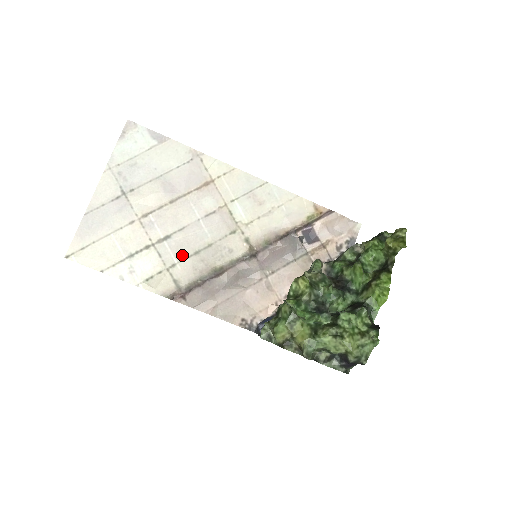
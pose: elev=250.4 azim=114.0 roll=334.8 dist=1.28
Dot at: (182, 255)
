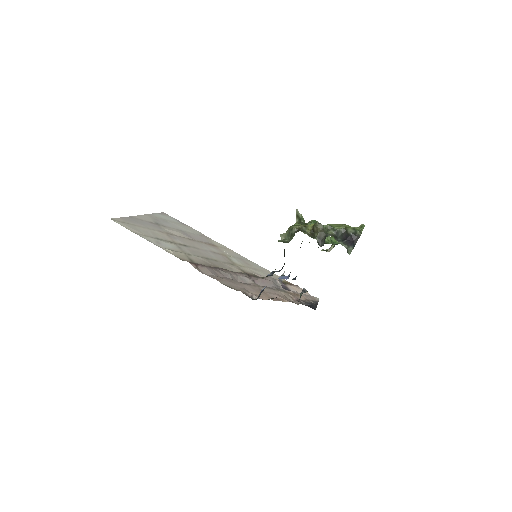
Dot at: (196, 254)
